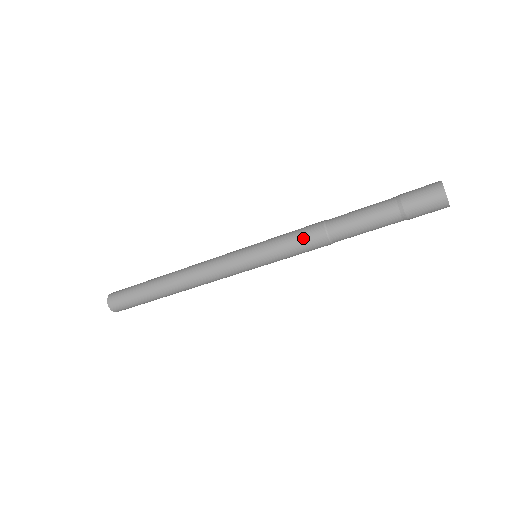
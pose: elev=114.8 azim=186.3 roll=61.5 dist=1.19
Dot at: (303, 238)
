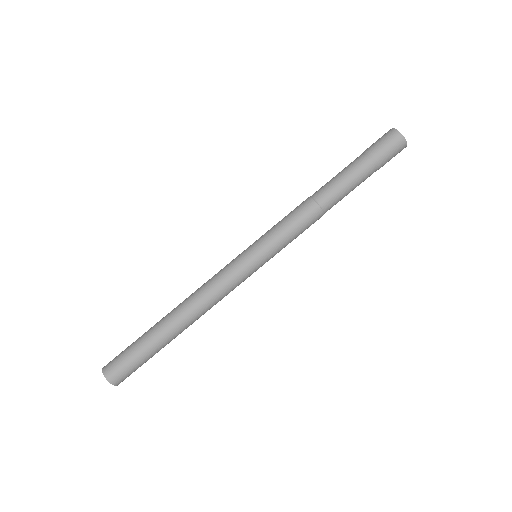
Dot at: (296, 215)
